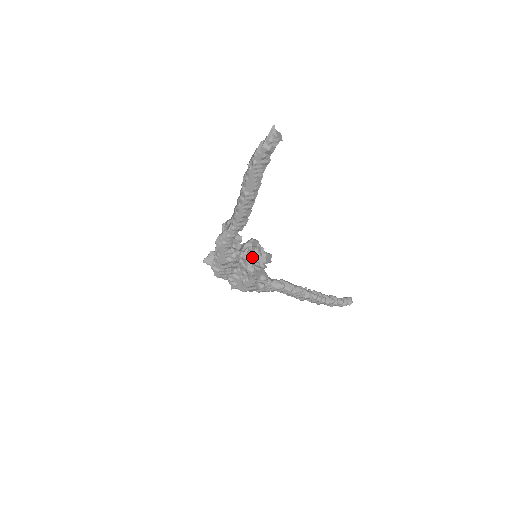
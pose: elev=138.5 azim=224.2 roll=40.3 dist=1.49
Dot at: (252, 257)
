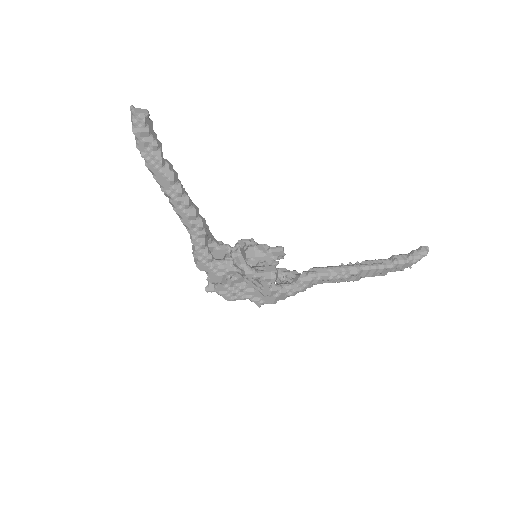
Dot at: (256, 260)
